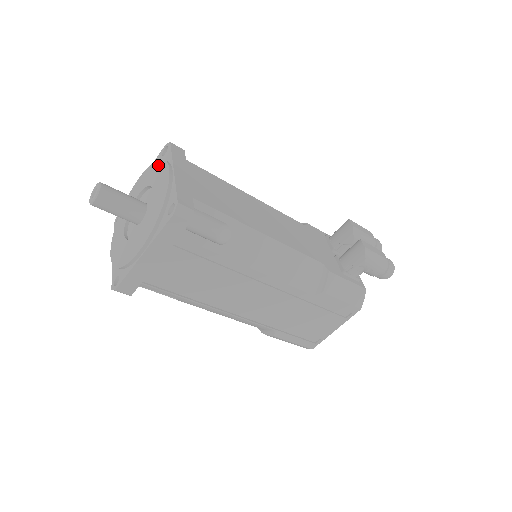
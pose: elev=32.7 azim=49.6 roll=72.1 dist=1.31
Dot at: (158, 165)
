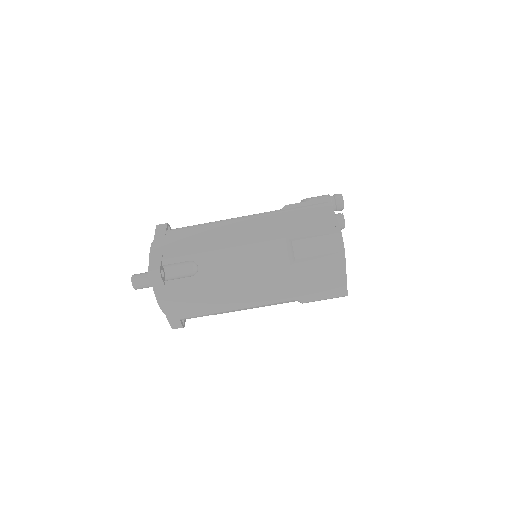
Dot at: occluded
